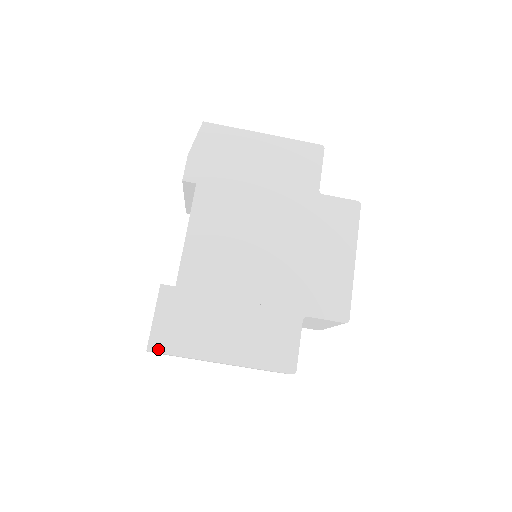
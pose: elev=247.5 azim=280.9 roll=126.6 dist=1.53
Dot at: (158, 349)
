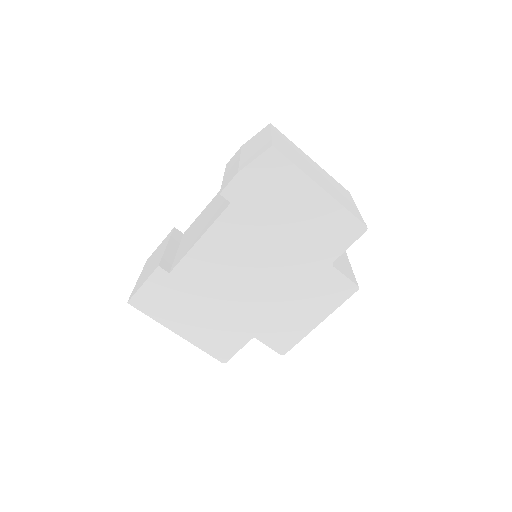
Dot at: (136, 306)
